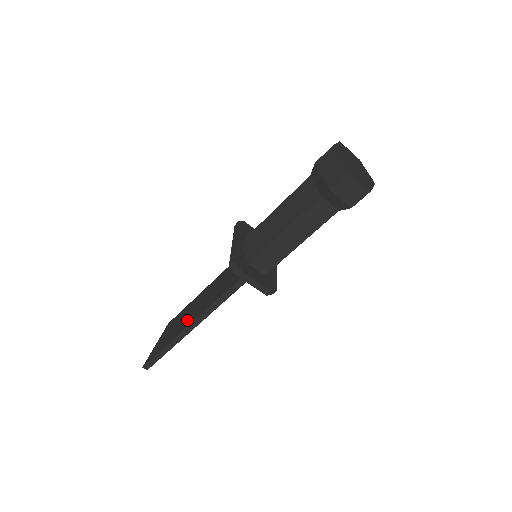
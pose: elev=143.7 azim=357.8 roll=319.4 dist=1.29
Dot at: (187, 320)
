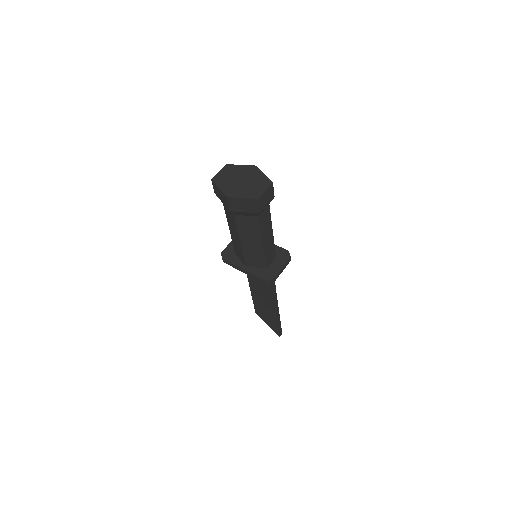
Dot at: (269, 306)
